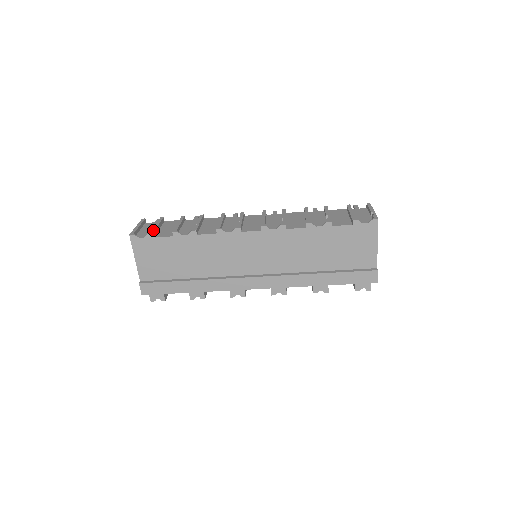
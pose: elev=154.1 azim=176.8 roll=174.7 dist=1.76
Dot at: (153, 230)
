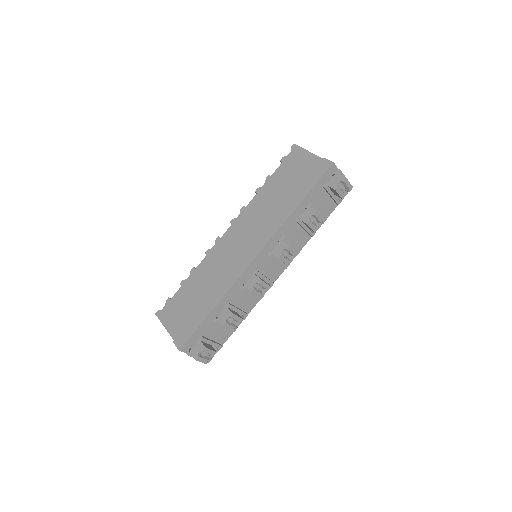
Dot at: occluded
